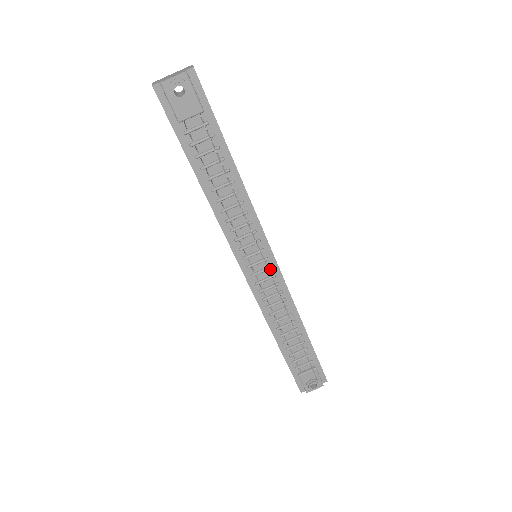
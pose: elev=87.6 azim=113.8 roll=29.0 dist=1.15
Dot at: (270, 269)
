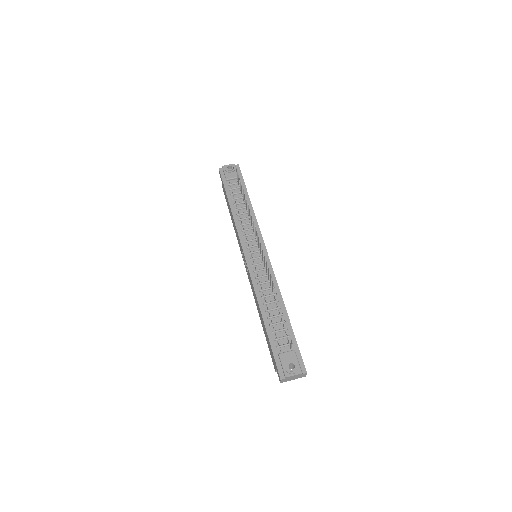
Dot at: (263, 258)
